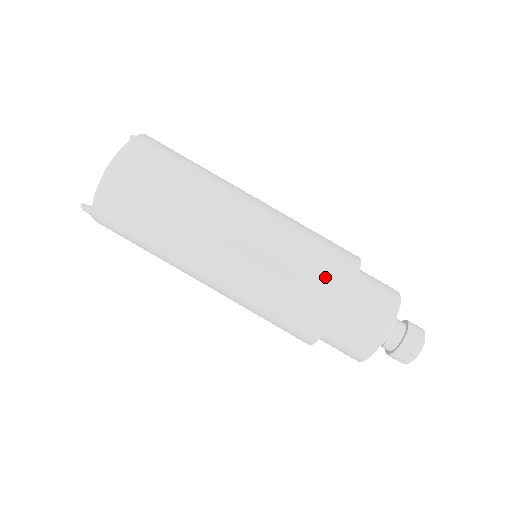
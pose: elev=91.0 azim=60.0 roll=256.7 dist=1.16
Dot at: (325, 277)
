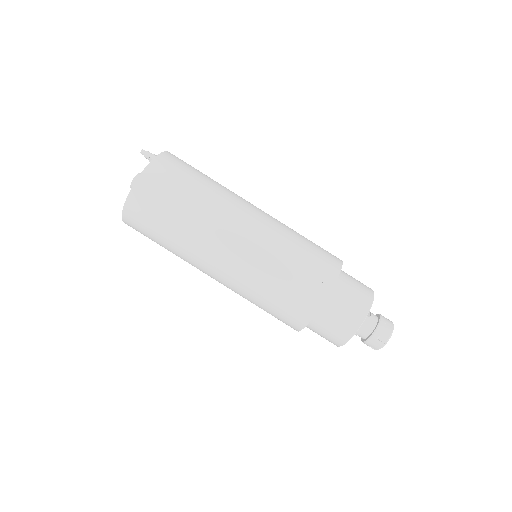
Dot at: (288, 311)
